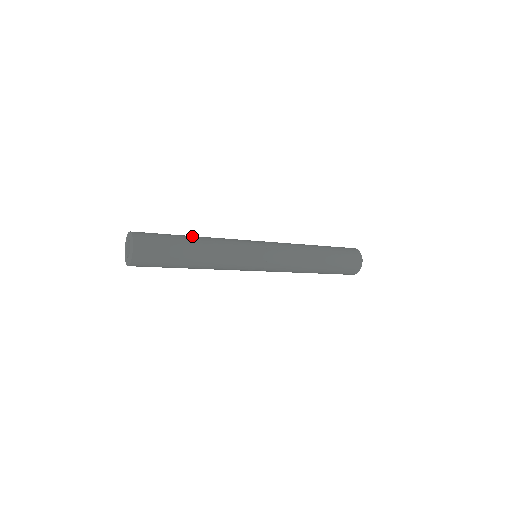
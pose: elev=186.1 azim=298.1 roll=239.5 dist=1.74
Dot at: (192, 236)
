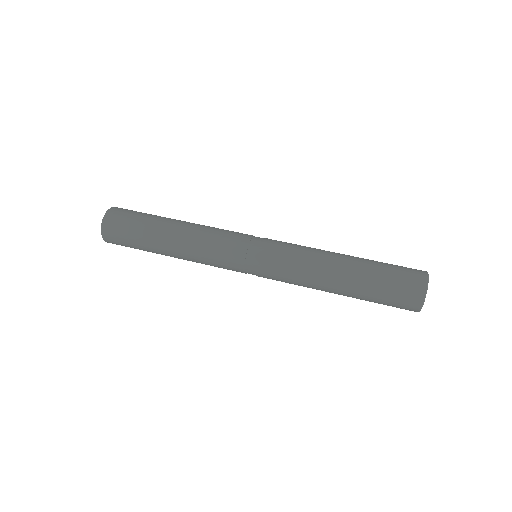
Dot at: (167, 231)
